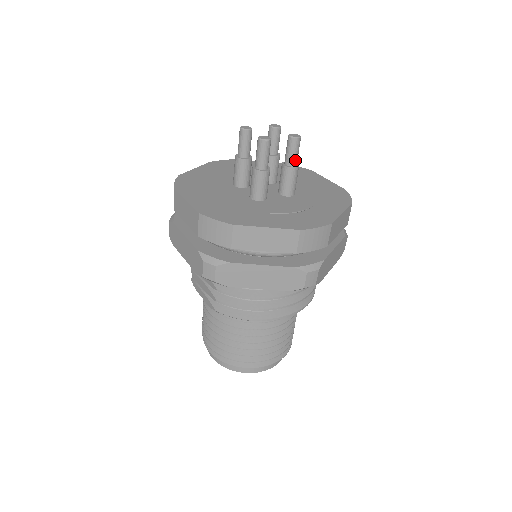
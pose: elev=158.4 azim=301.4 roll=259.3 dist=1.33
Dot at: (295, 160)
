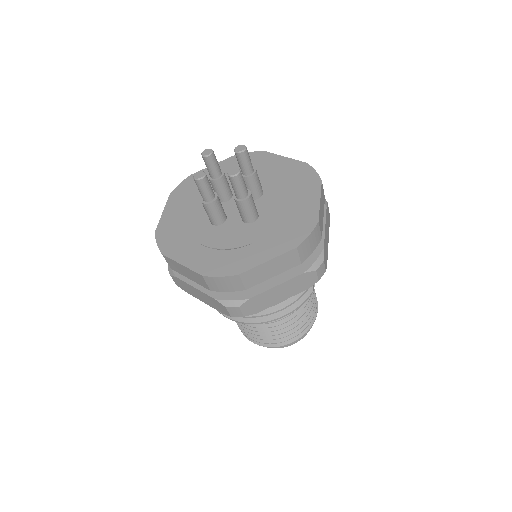
Dot at: (240, 194)
